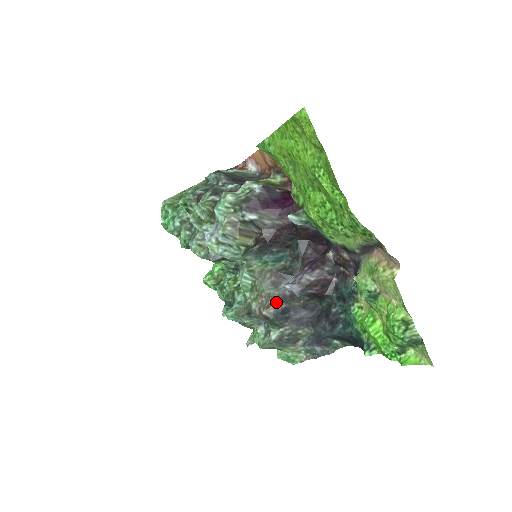
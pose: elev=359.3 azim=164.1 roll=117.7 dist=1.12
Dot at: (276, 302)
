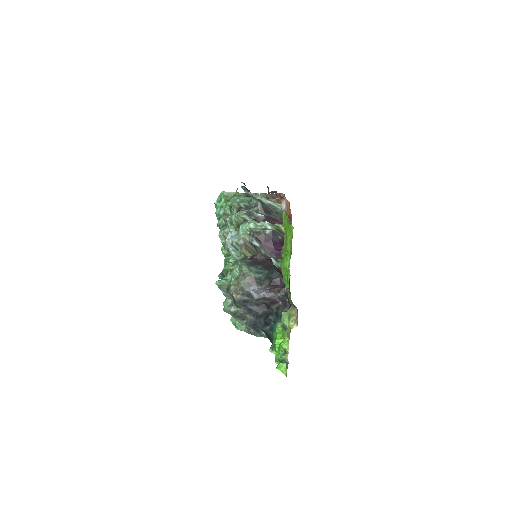
Dot at: (243, 294)
